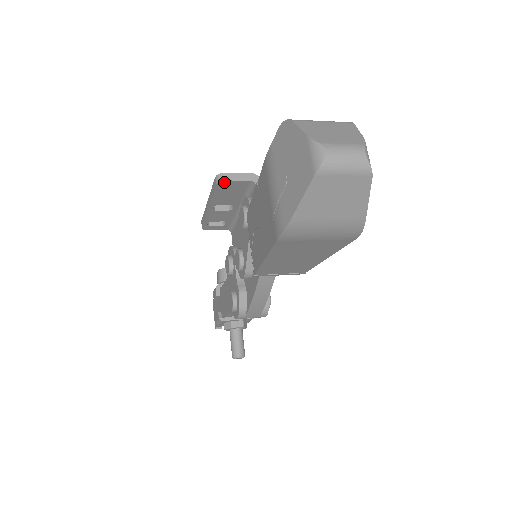
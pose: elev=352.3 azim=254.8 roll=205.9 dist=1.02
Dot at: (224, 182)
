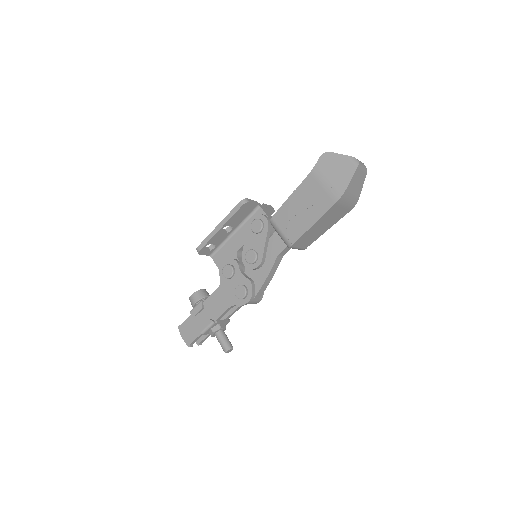
Dot at: (247, 204)
